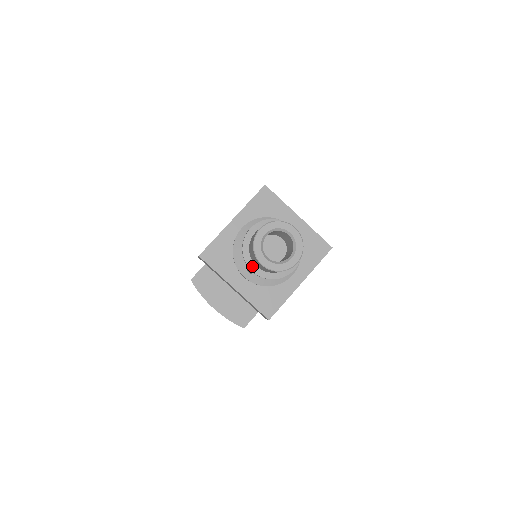
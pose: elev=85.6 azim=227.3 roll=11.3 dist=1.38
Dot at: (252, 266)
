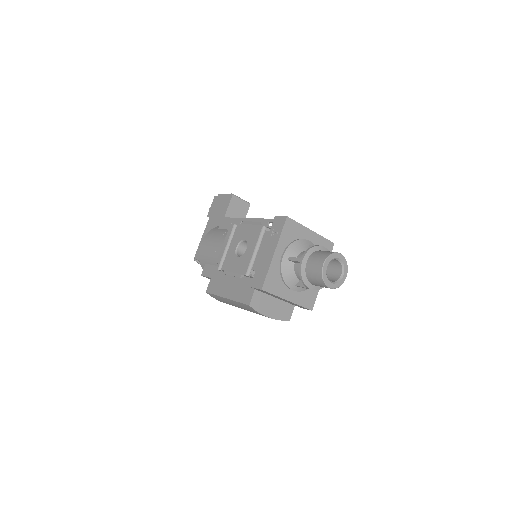
Dot at: (310, 286)
